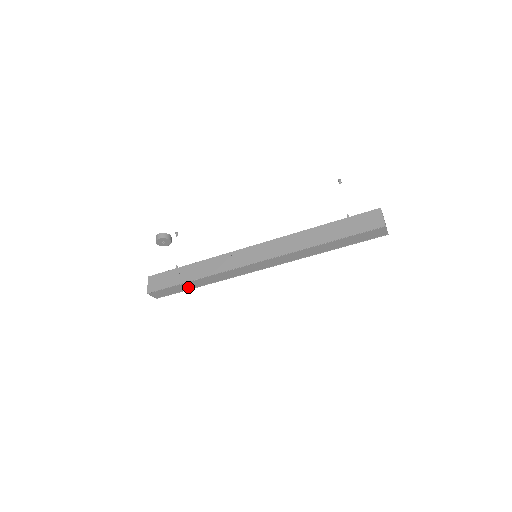
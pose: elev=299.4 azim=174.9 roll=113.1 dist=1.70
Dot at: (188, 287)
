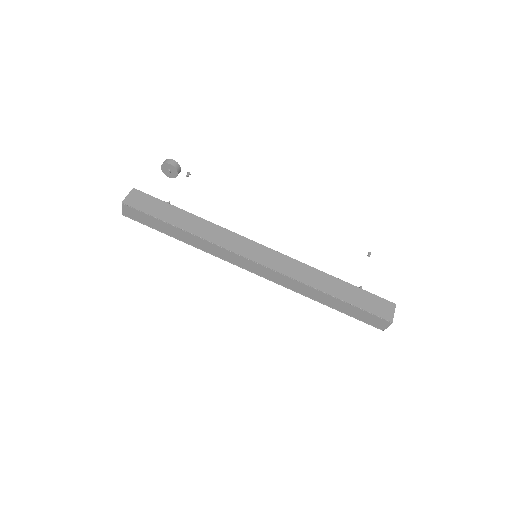
Dot at: (167, 230)
